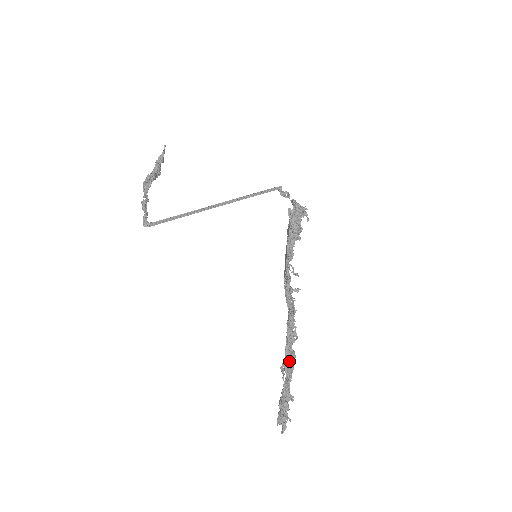
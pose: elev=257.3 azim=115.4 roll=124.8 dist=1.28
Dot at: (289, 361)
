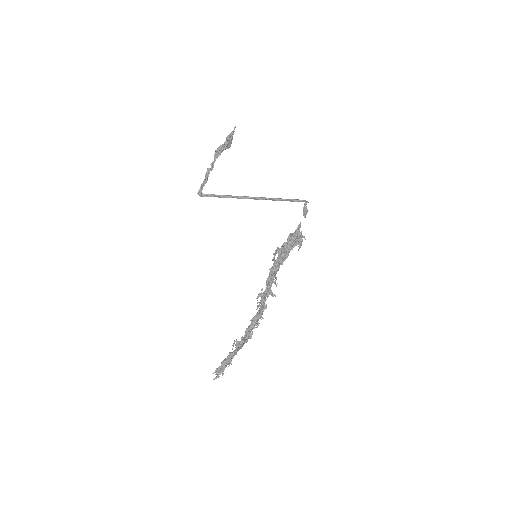
Dot at: (241, 340)
